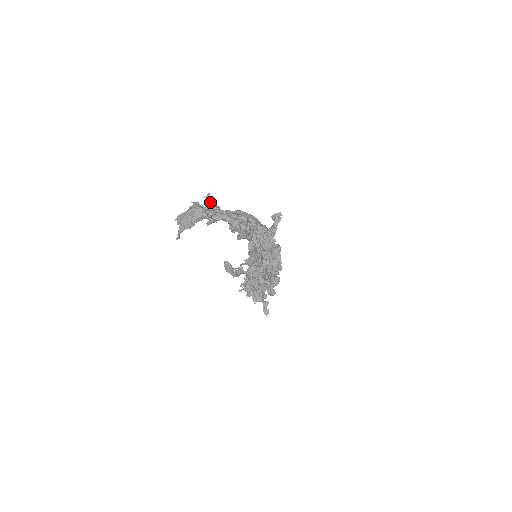
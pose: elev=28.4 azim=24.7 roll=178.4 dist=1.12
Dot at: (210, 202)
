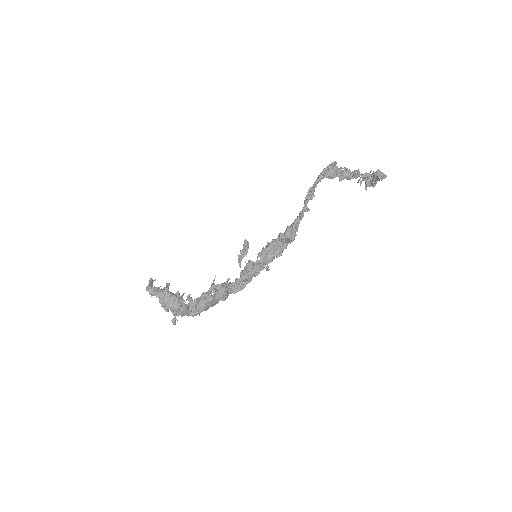
Dot at: (155, 291)
